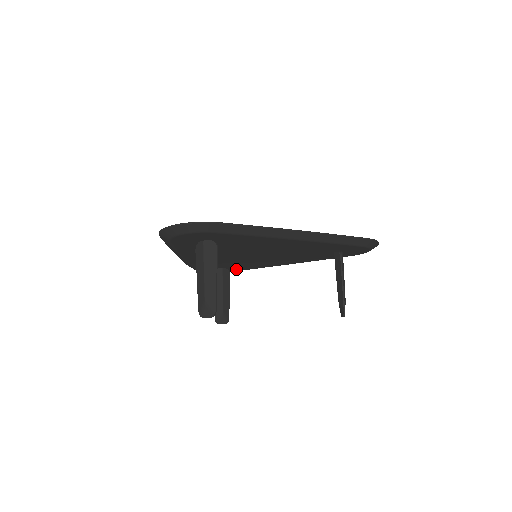
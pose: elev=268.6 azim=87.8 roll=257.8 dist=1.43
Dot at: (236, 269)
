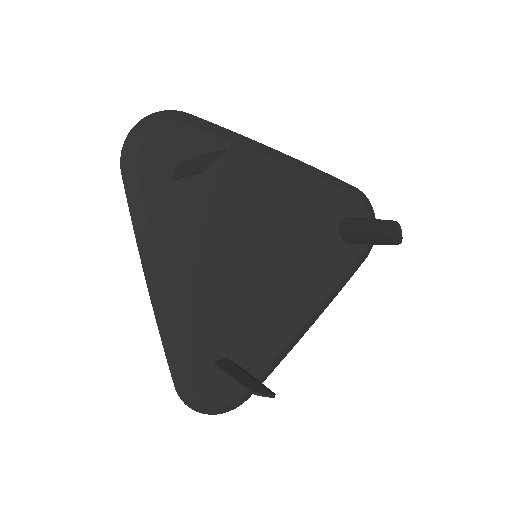
Dot at: (248, 369)
